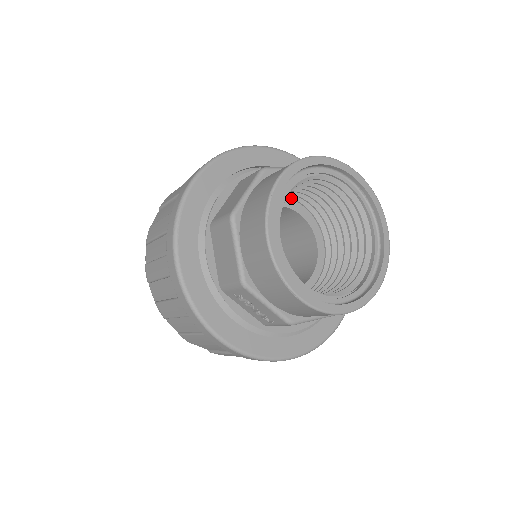
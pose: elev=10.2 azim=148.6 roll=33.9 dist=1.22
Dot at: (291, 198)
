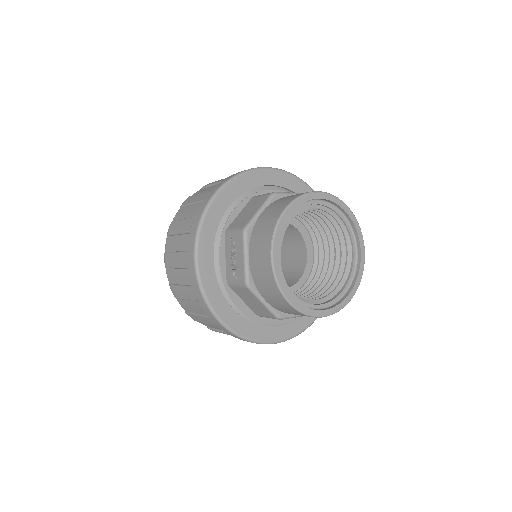
Dot at: (311, 235)
